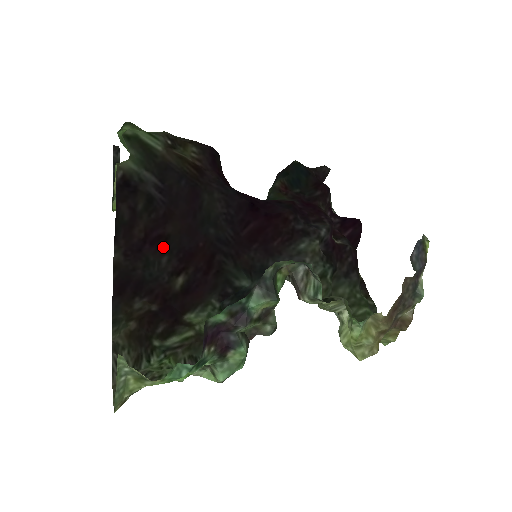
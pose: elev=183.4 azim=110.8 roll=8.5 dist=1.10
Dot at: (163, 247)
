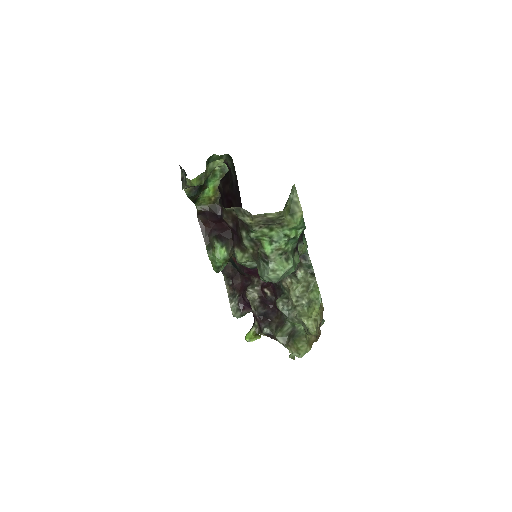
Dot at: occluded
